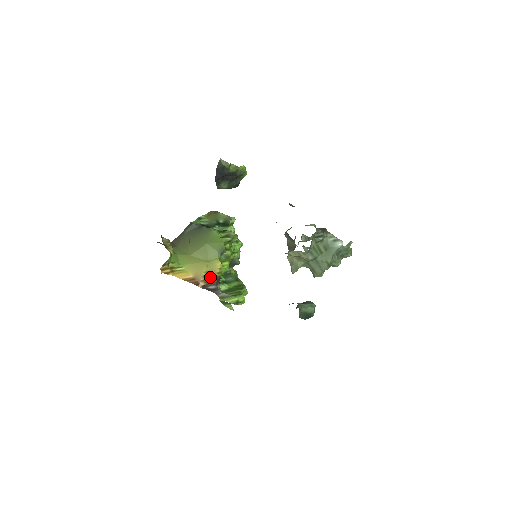
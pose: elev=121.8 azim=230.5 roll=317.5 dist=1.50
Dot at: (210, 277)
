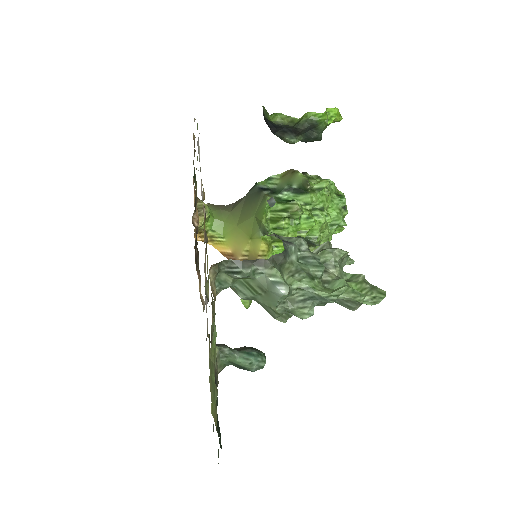
Dot at: (250, 258)
